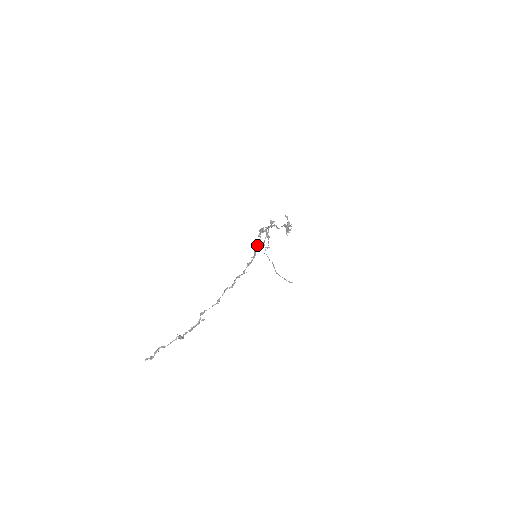
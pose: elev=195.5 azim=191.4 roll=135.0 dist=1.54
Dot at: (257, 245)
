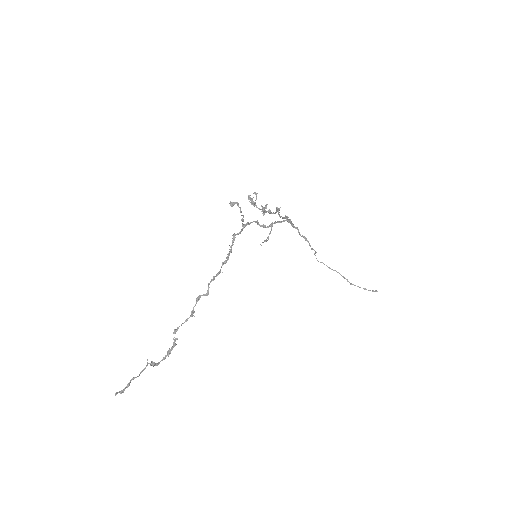
Dot at: (234, 238)
